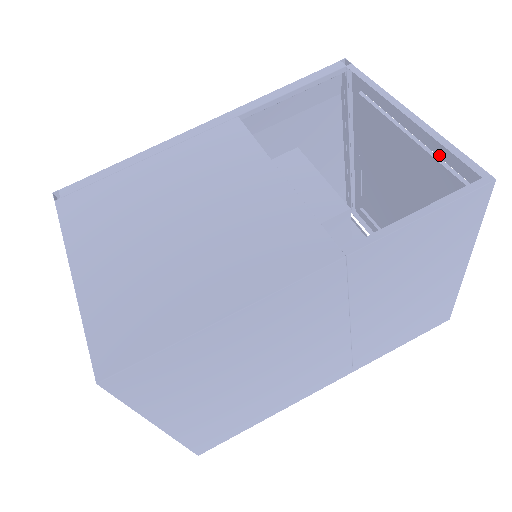
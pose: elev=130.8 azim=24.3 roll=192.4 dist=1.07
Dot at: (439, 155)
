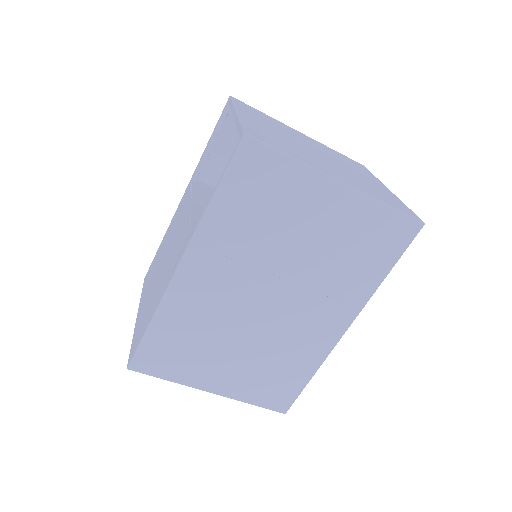
Dot at: (255, 128)
